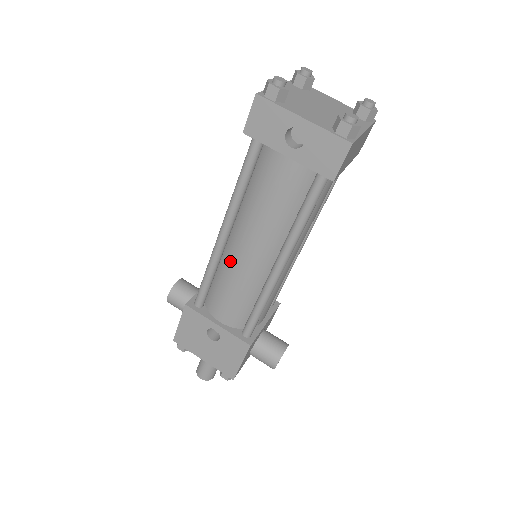
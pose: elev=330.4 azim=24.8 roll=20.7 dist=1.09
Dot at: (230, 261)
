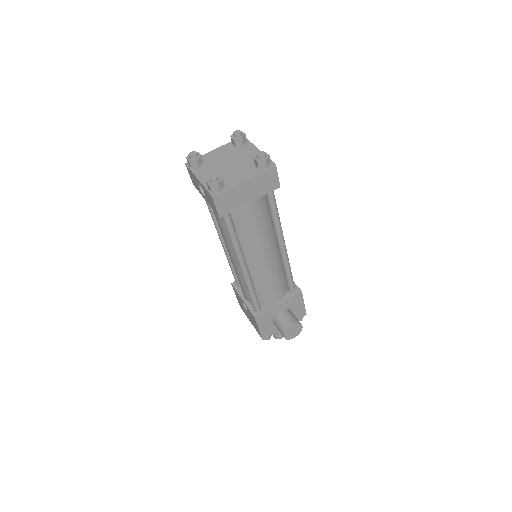
Dot at: occluded
